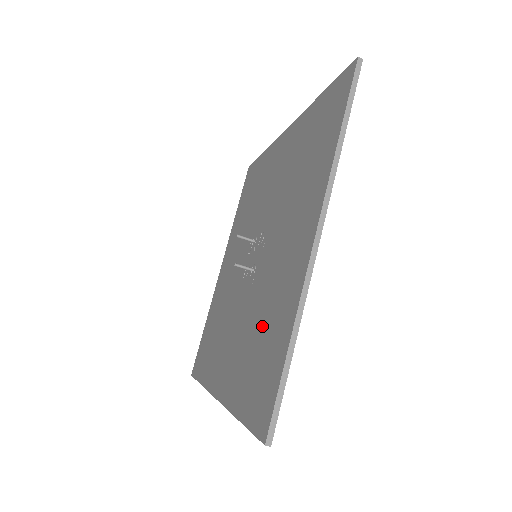
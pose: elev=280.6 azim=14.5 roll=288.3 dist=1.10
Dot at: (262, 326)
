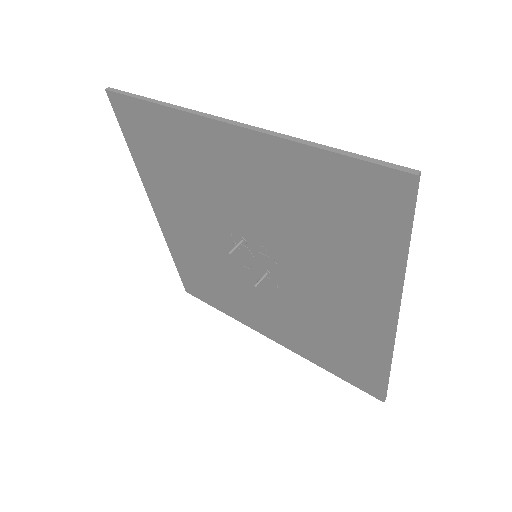
Dot at: (329, 335)
